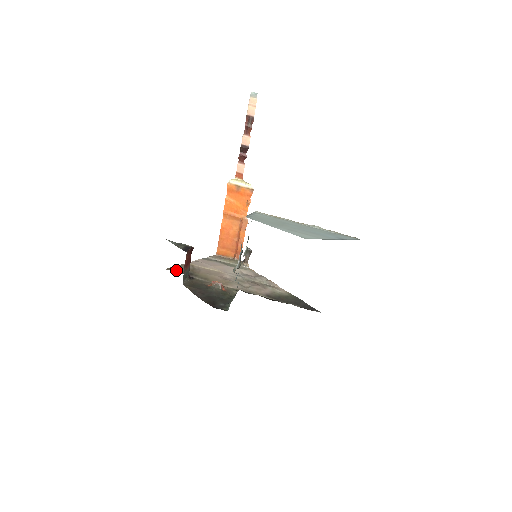
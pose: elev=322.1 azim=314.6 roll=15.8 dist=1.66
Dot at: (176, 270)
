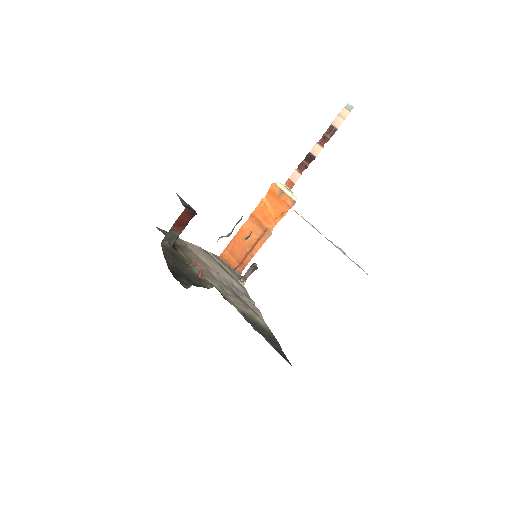
Dot at: occluded
